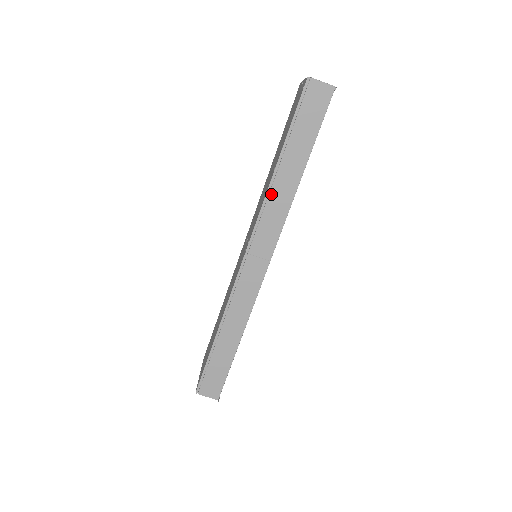
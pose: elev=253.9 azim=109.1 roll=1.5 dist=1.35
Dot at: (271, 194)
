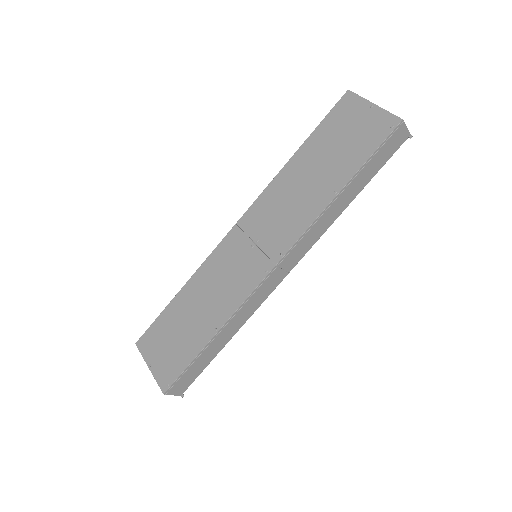
Dot at: (323, 215)
